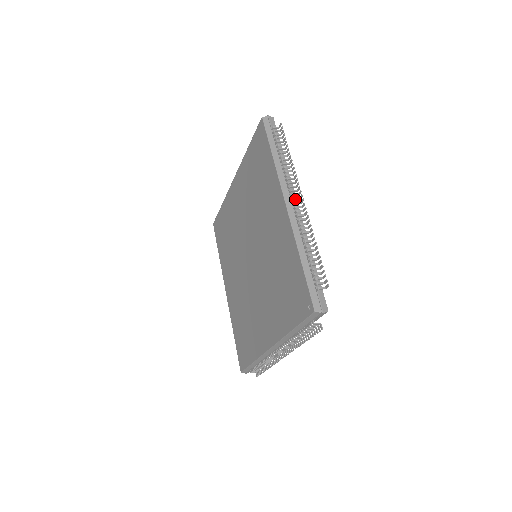
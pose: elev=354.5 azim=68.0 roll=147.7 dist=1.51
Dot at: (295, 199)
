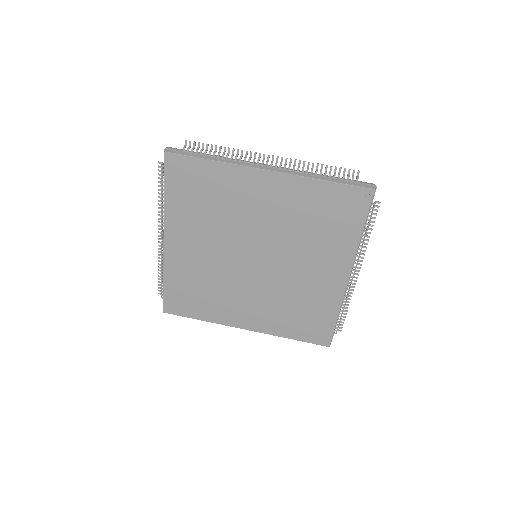
Dot at: occluded
